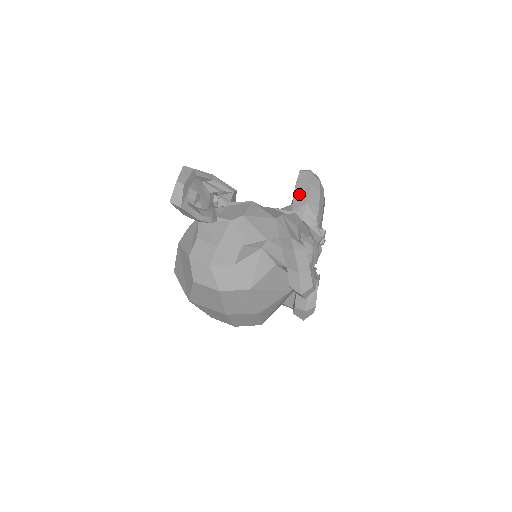
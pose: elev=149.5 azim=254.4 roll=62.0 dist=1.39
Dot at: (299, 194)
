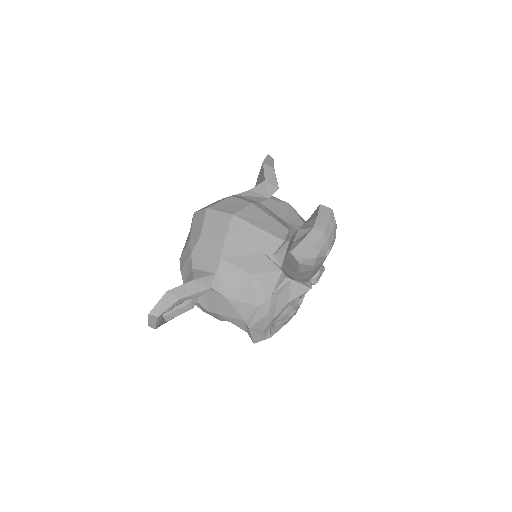
Dot at: (288, 266)
